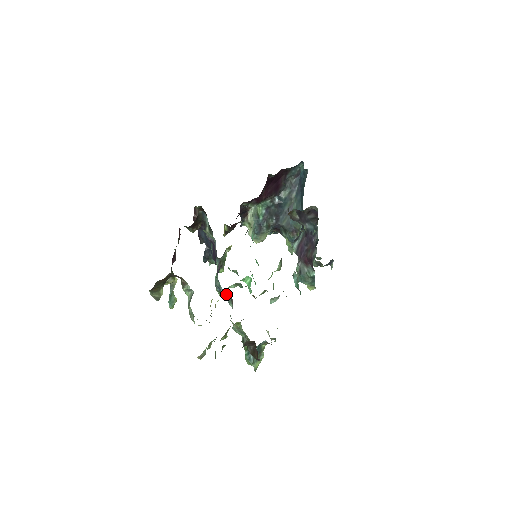
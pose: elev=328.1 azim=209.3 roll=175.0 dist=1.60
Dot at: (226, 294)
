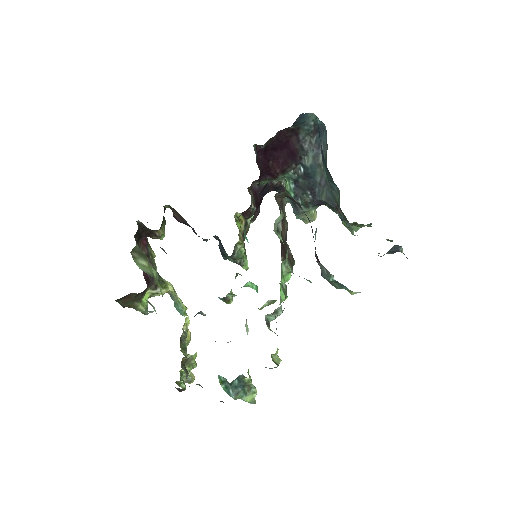
Dot at: (202, 312)
